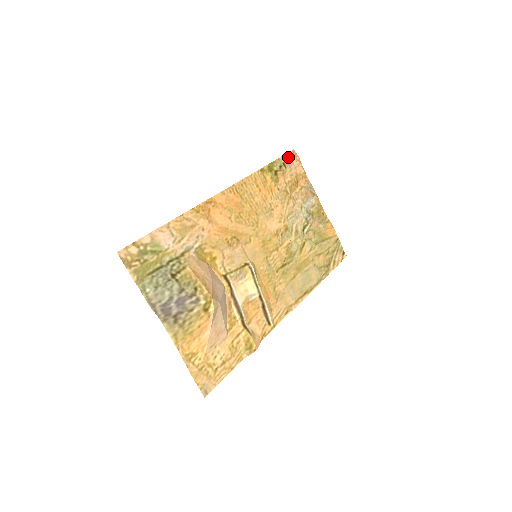
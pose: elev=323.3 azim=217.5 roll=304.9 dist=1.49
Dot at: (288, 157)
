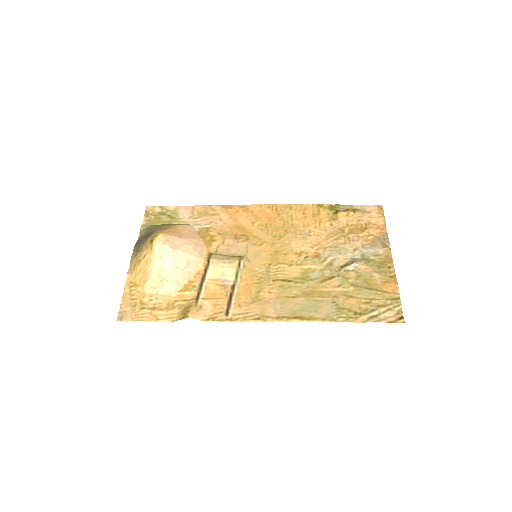
Dot at: (367, 208)
